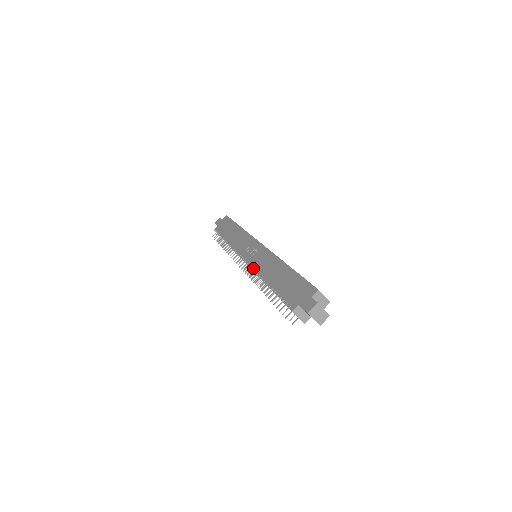
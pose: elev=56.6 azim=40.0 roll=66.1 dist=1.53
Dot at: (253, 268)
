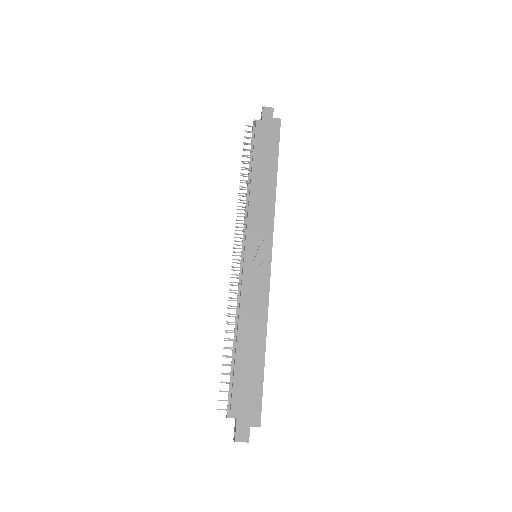
Dot at: (241, 289)
